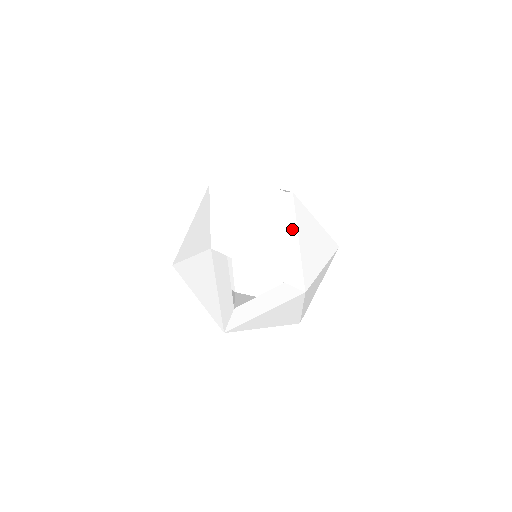
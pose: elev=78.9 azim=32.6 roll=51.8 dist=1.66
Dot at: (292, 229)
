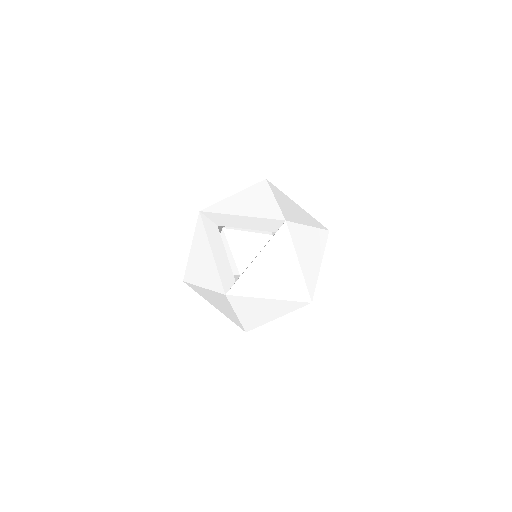
Dot at: (230, 308)
